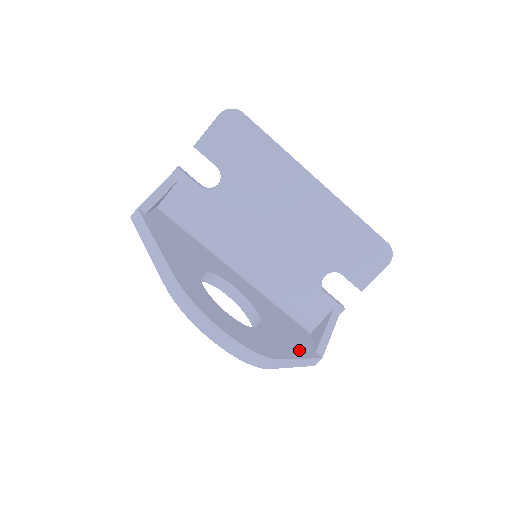
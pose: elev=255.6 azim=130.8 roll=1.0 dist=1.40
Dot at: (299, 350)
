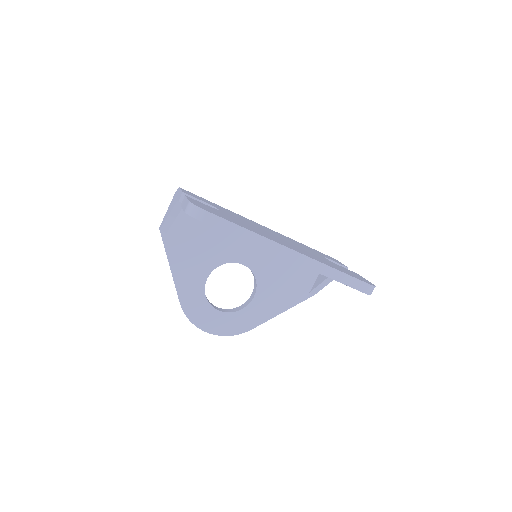
Dot at: (285, 304)
